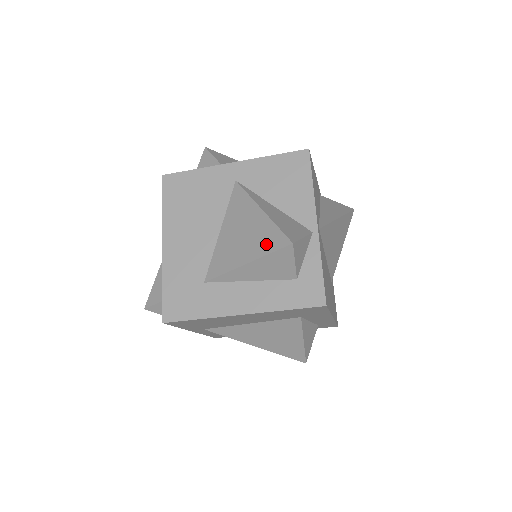
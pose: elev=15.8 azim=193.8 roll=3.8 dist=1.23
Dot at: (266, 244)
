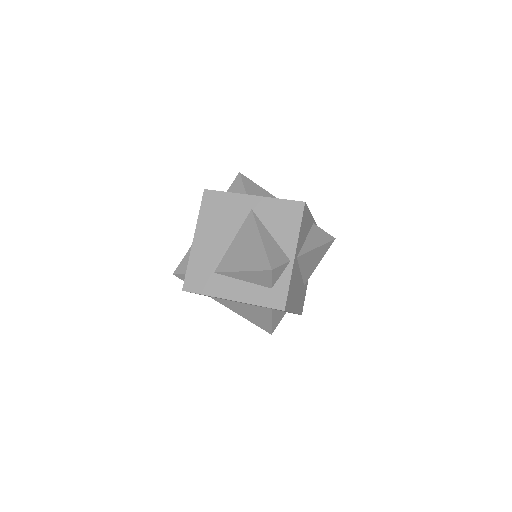
Dot at: (257, 263)
